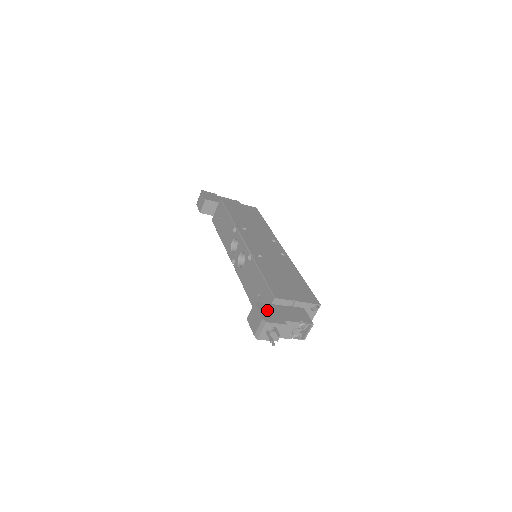
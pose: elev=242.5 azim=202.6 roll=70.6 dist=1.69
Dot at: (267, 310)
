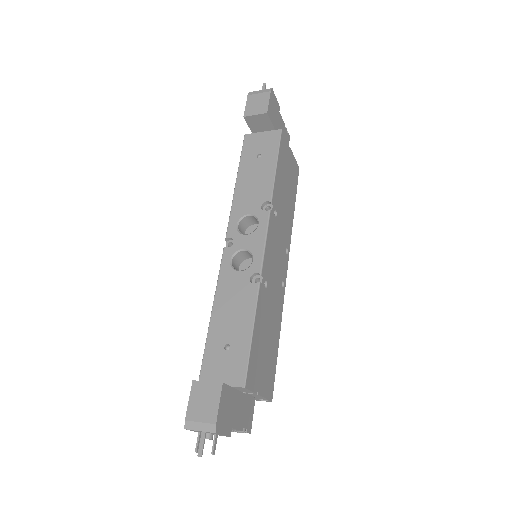
Dot at: (226, 403)
